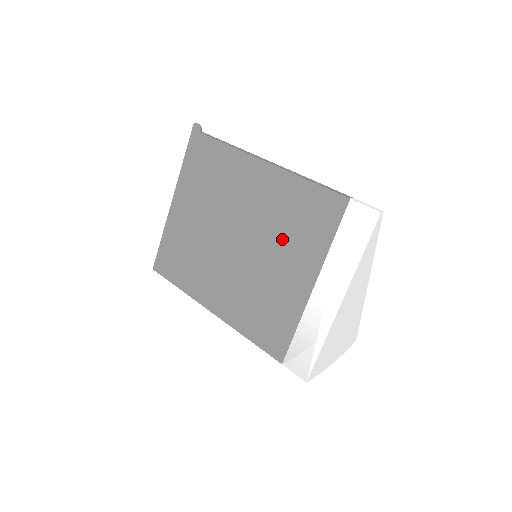
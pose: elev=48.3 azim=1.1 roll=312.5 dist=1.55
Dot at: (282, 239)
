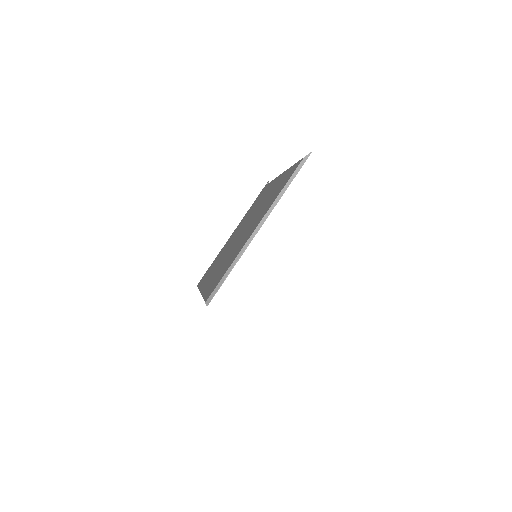
Dot at: (261, 211)
